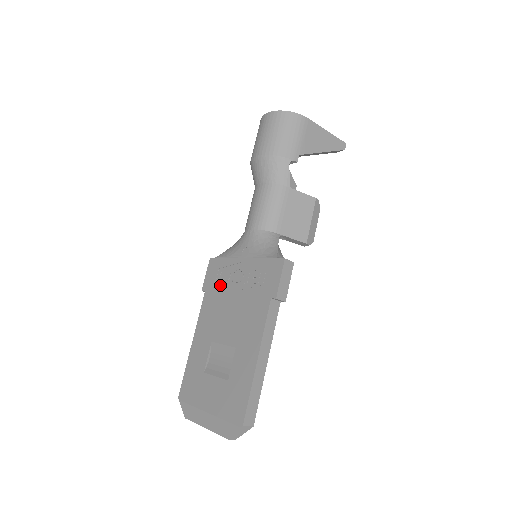
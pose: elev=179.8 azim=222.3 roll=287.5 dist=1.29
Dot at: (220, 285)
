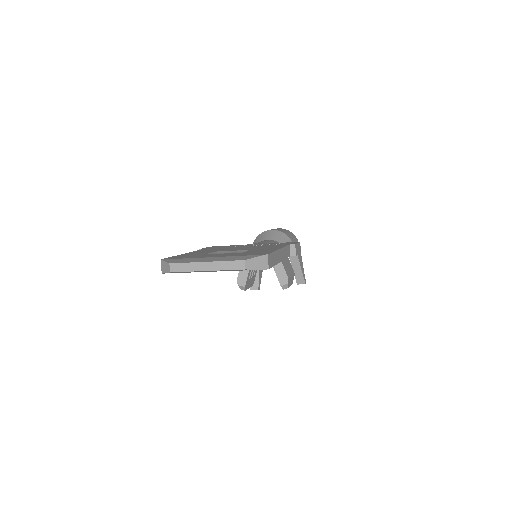
Dot at: (225, 247)
